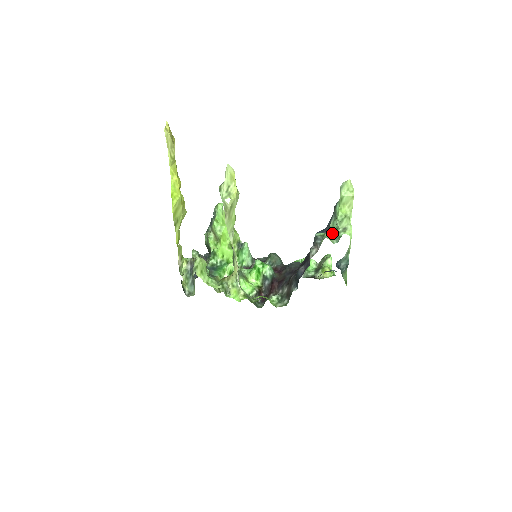
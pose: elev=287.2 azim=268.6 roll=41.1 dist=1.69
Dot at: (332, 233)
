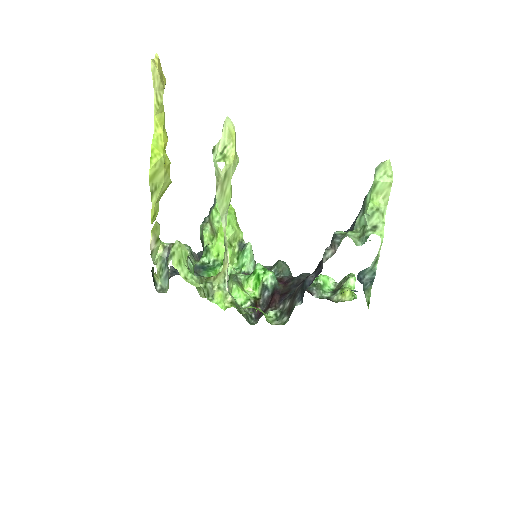
Dot at: (357, 232)
